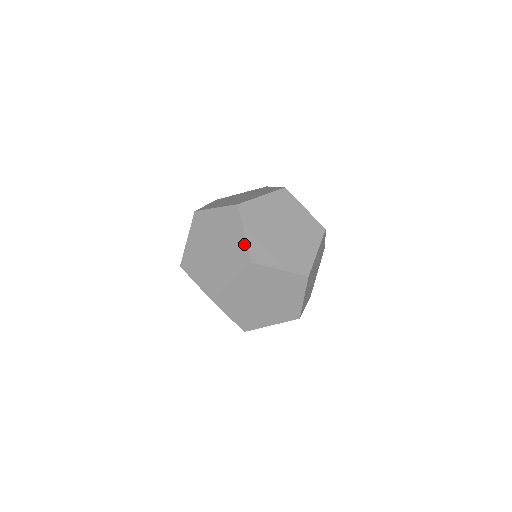
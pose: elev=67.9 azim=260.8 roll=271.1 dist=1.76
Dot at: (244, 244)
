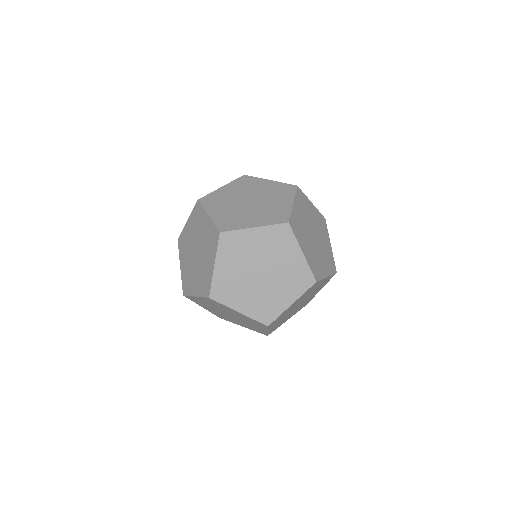
Dot at: (248, 318)
